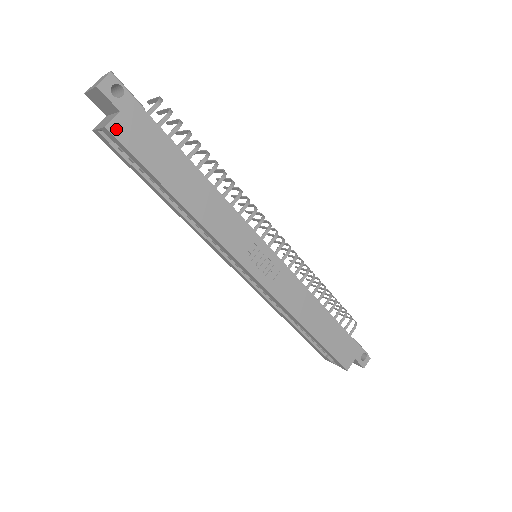
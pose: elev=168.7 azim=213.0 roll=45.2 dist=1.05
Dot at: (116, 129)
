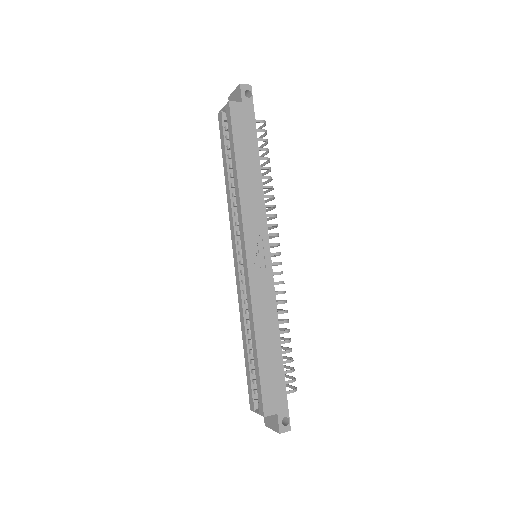
Dot at: (234, 107)
